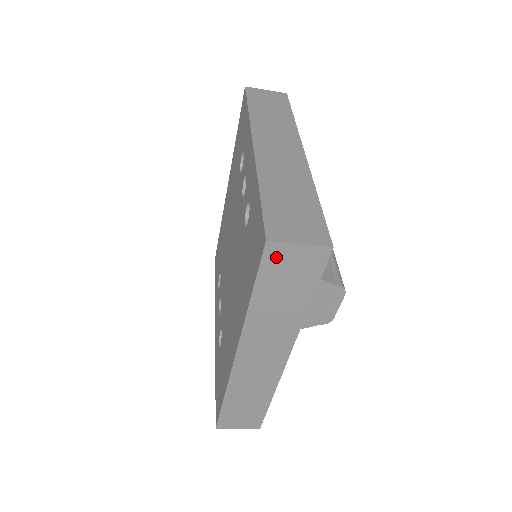
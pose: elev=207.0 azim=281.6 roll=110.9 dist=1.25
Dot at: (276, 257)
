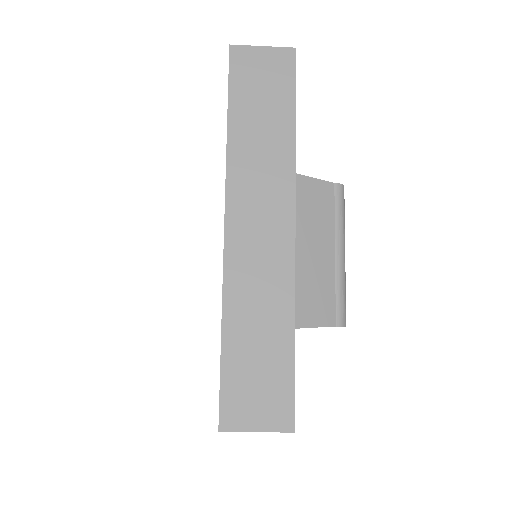
Dot at: occluded
